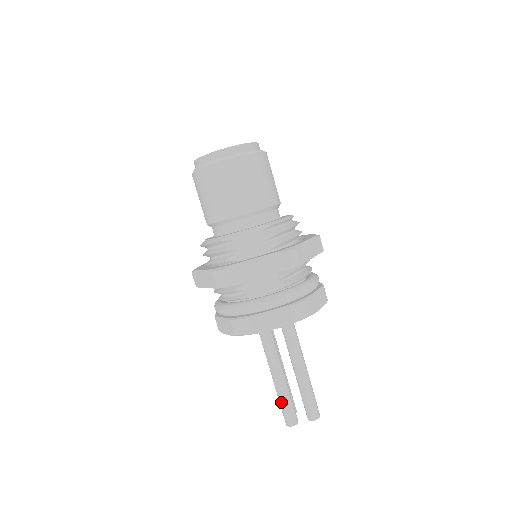
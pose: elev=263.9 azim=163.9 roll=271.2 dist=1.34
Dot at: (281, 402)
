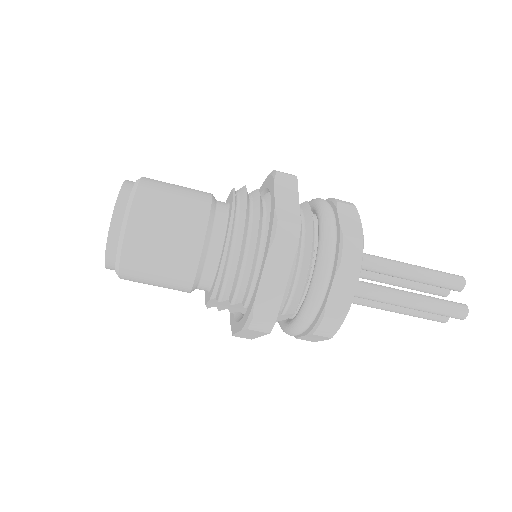
Dot at: (414, 316)
